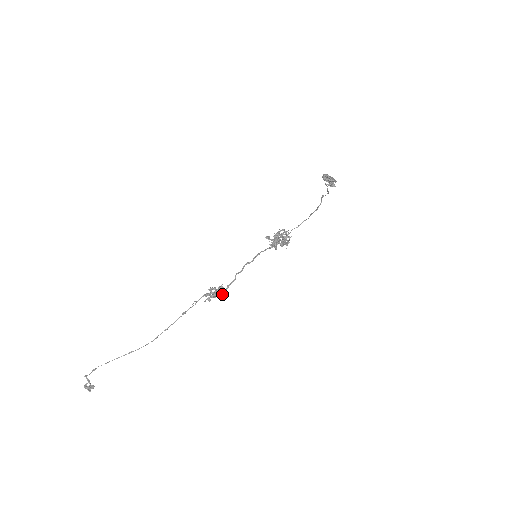
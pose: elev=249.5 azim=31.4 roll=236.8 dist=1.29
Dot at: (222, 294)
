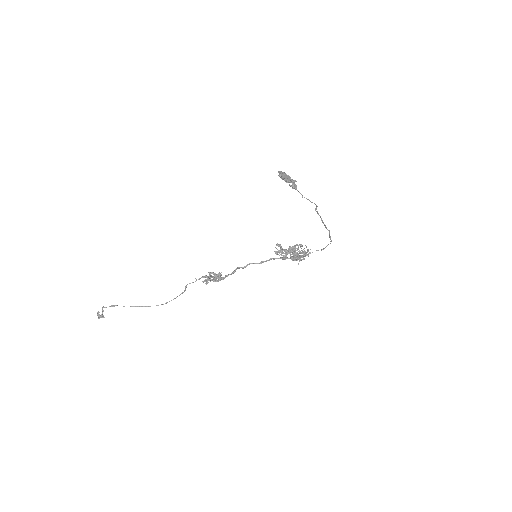
Dot at: (217, 280)
